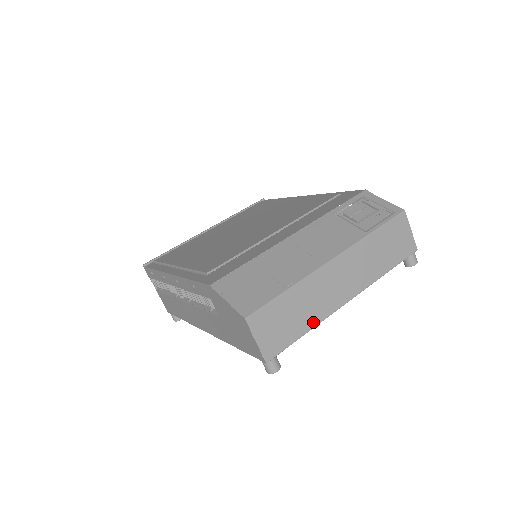
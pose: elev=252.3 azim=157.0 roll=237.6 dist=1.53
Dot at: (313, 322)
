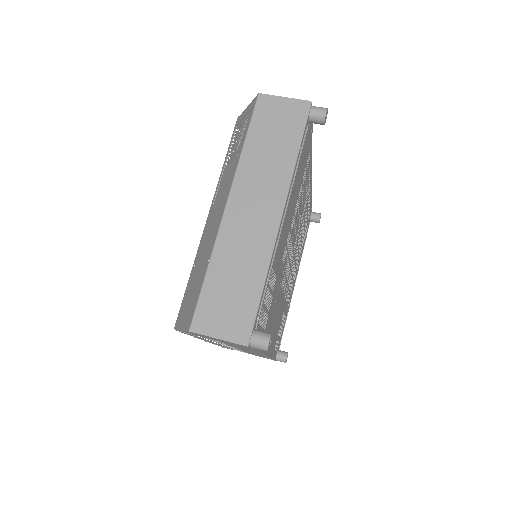
Dot at: (261, 269)
